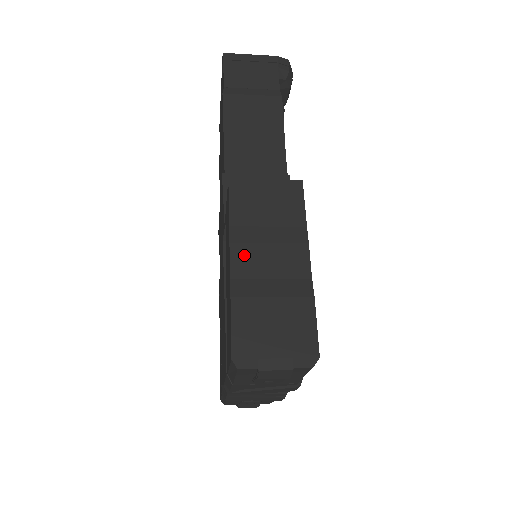
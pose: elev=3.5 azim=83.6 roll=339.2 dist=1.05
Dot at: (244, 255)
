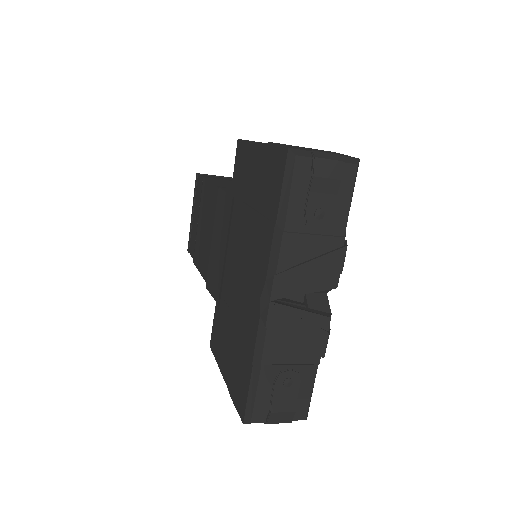
Dot at: occluded
